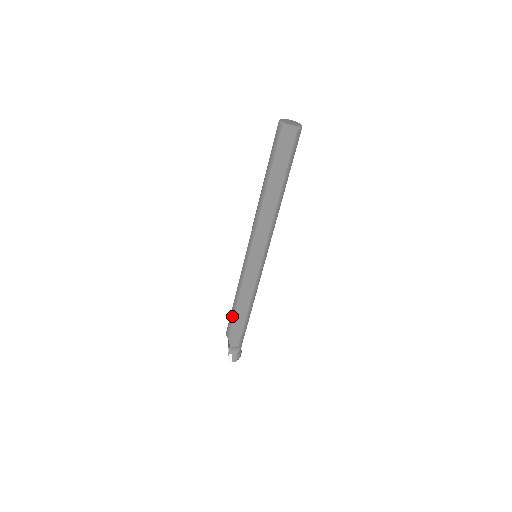
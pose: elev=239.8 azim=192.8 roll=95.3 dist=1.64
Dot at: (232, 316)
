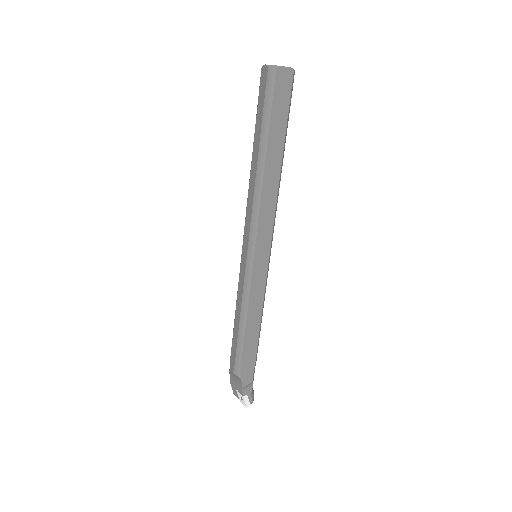
Dot at: (241, 345)
